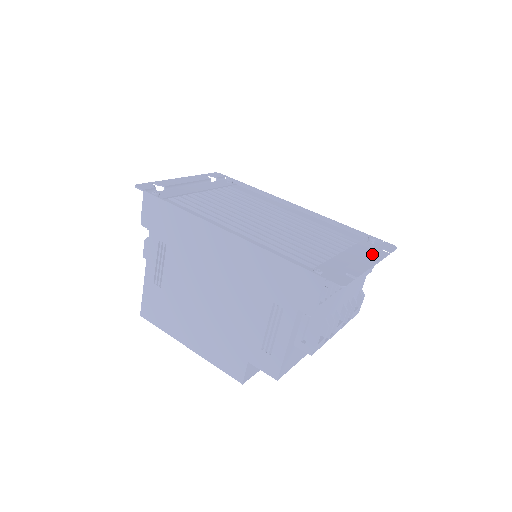
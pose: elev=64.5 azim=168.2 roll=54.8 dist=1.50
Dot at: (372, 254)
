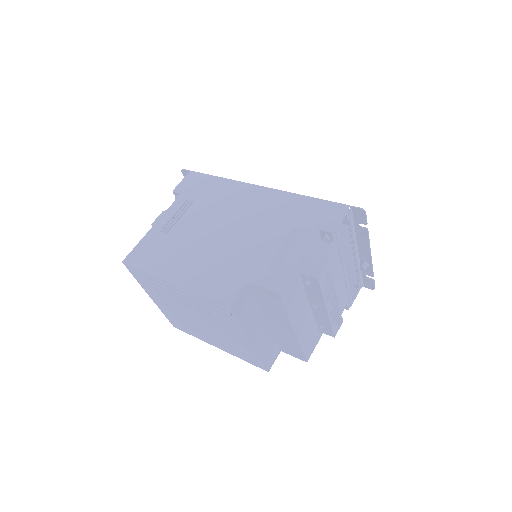
Dot at: (364, 262)
